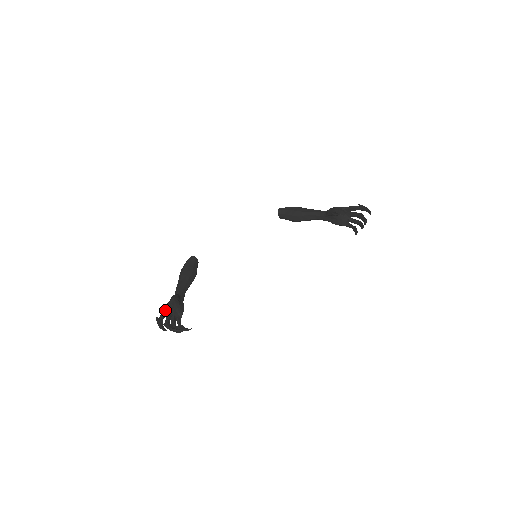
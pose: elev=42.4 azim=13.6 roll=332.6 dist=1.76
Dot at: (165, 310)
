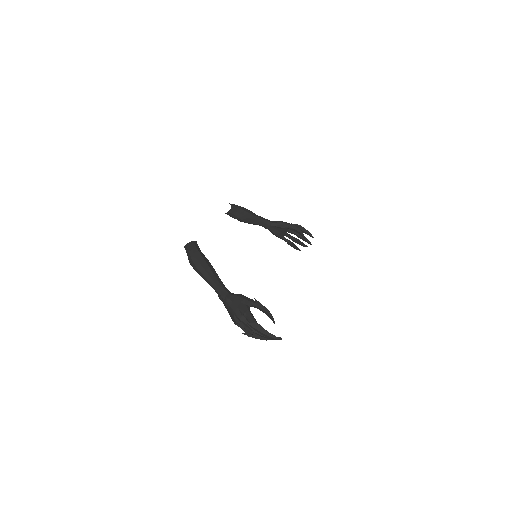
Dot at: (252, 314)
